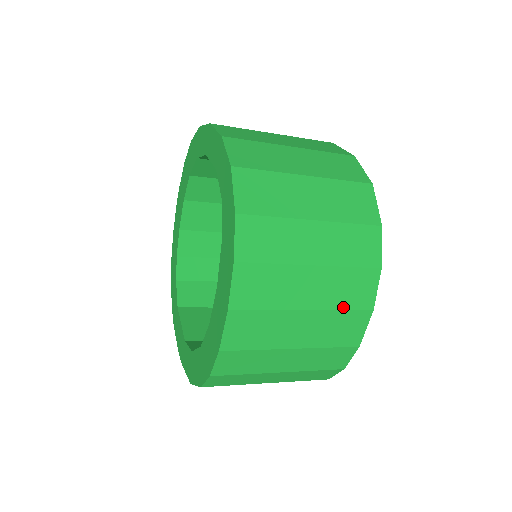
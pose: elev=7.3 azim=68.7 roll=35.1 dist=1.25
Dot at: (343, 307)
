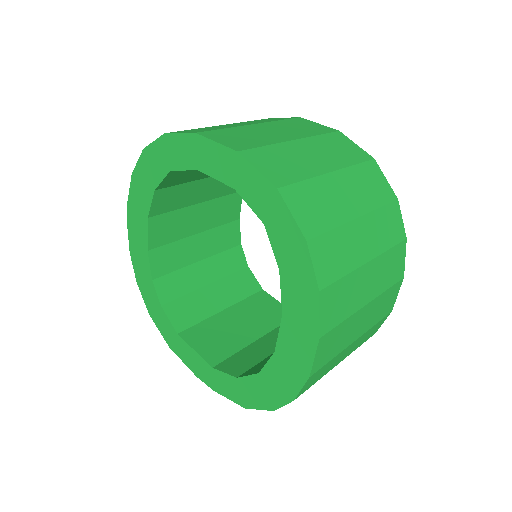
Dot at: (387, 286)
